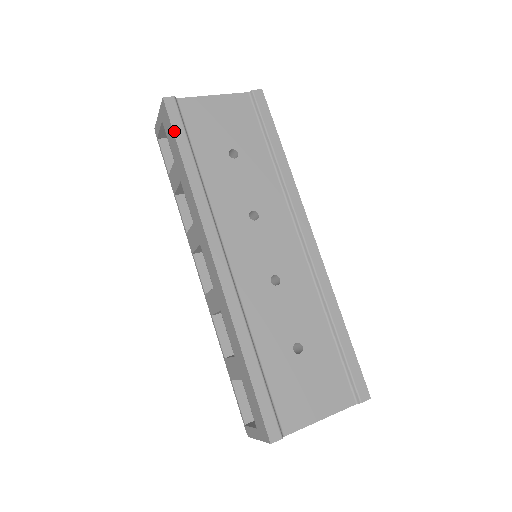
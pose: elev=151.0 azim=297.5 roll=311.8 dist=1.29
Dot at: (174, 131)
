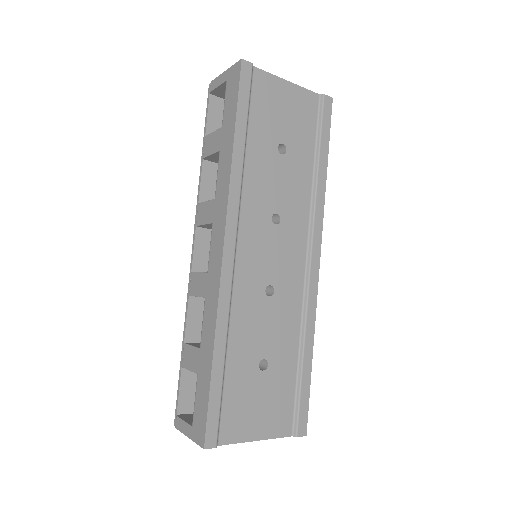
Dot at: (239, 99)
